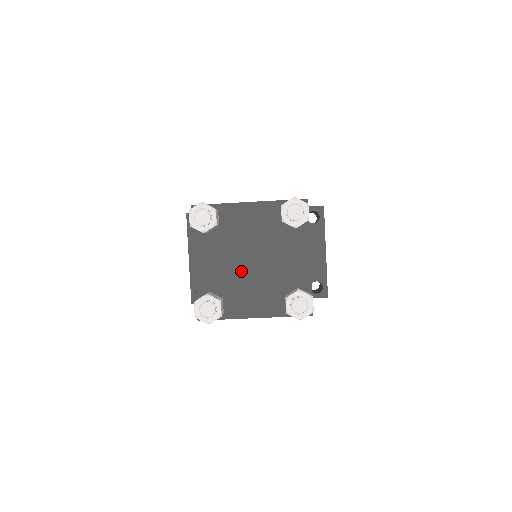
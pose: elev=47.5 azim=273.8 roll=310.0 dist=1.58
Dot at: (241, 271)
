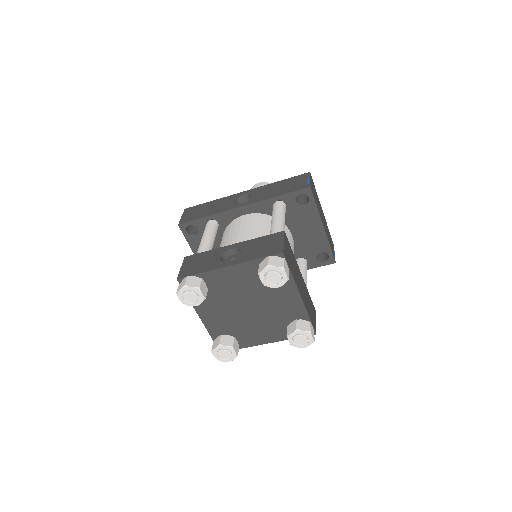
Dot at: (242, 316)
